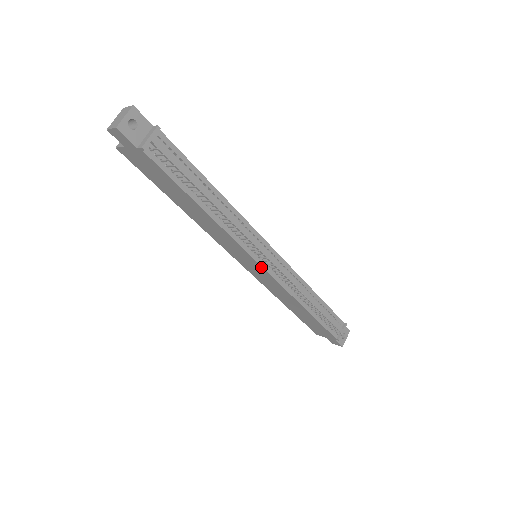
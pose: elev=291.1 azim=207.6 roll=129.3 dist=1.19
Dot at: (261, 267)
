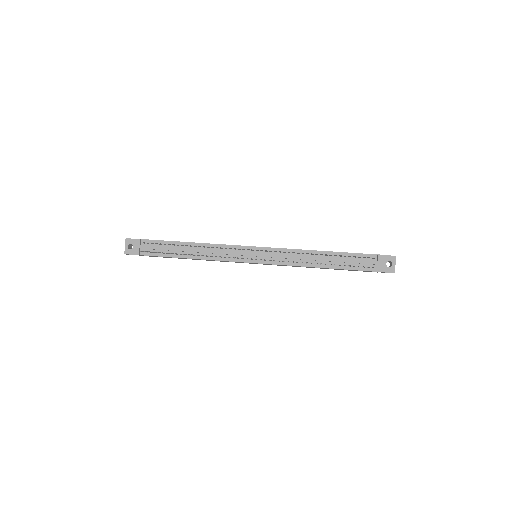
Dot at: (255, 263)
